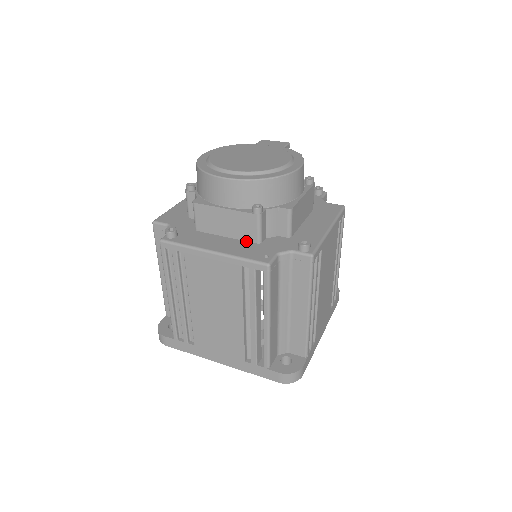
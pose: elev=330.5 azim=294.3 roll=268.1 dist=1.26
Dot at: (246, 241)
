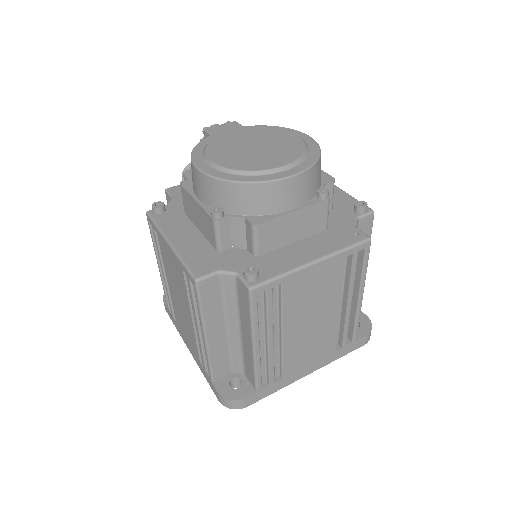
Dot at: (315, 234)
